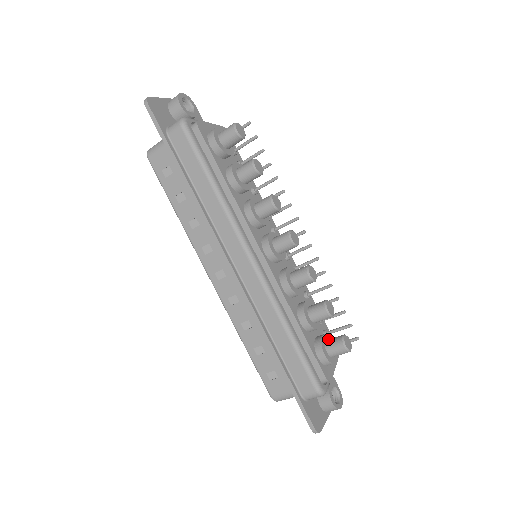
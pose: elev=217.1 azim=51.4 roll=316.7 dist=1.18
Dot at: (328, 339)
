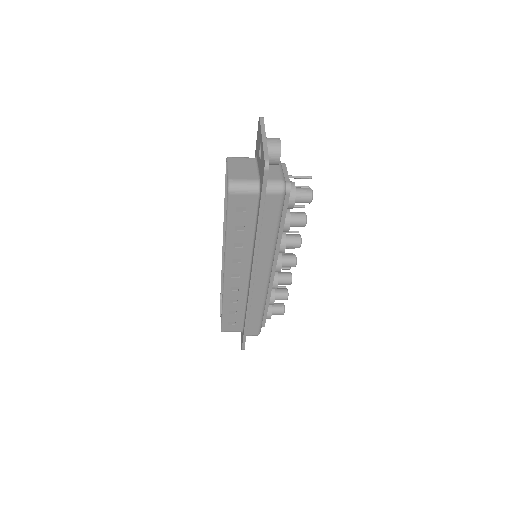
Dot at: occluded
